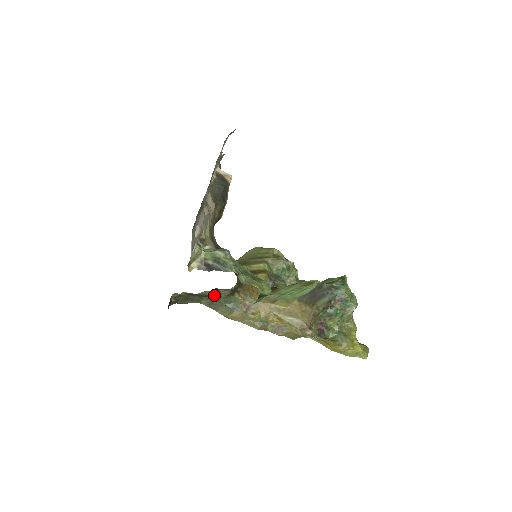
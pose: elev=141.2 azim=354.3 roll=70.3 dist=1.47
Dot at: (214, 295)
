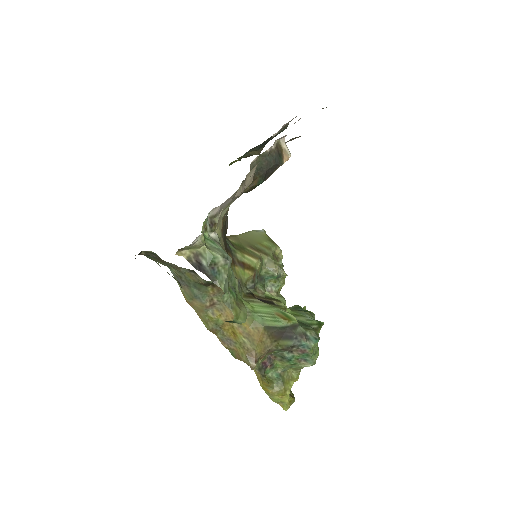
Dot at: (188, 273)
